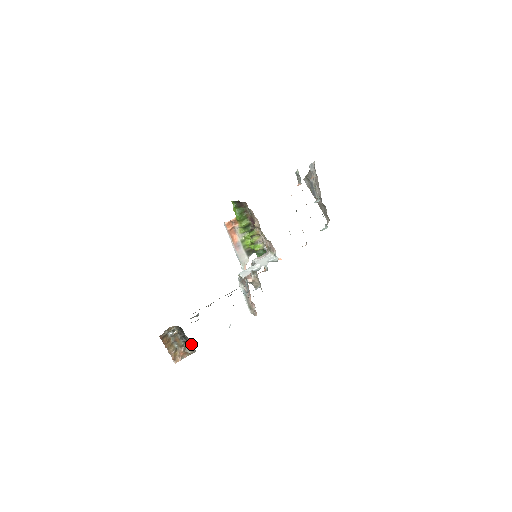
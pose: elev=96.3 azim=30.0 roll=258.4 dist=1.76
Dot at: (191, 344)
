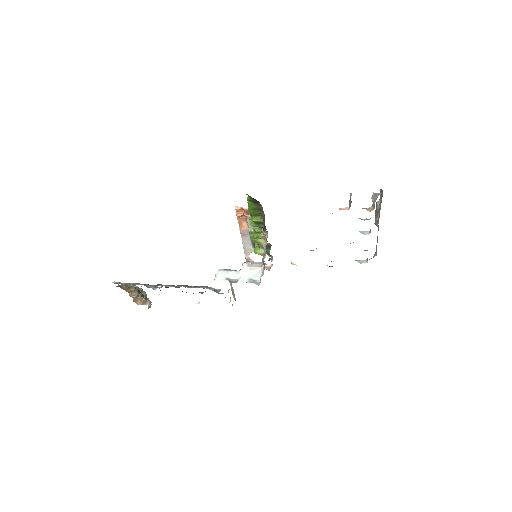
Dot at: occluded
